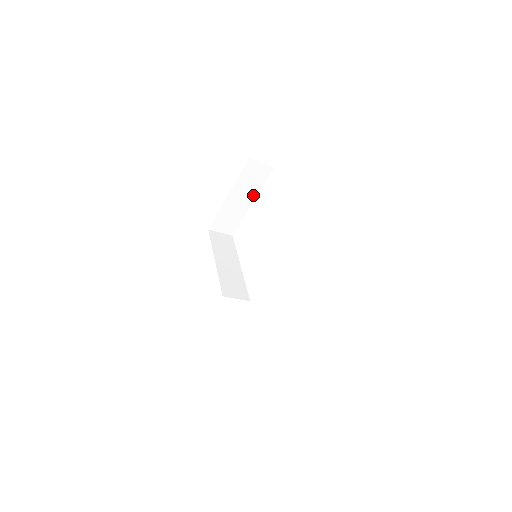
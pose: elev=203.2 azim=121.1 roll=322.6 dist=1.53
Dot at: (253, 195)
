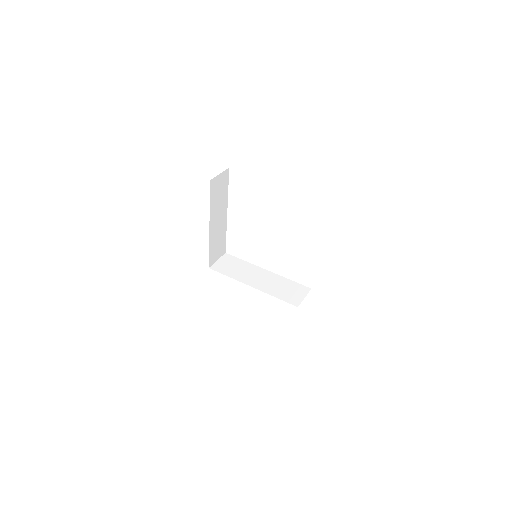
Dot at: occluded
